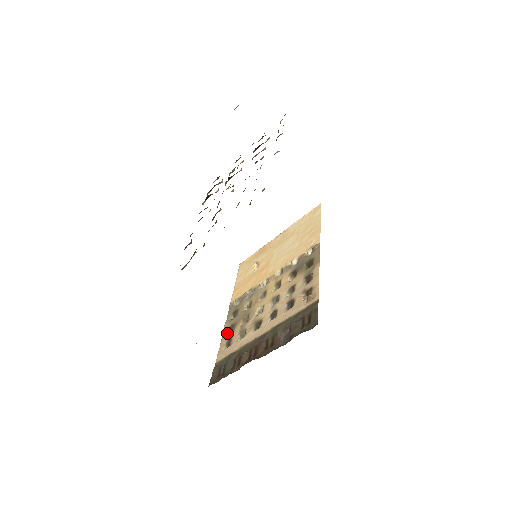
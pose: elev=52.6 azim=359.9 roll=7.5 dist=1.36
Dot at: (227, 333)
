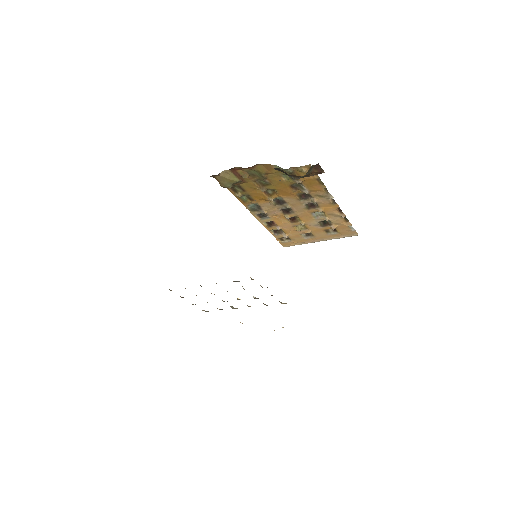
Dot at: occluded
